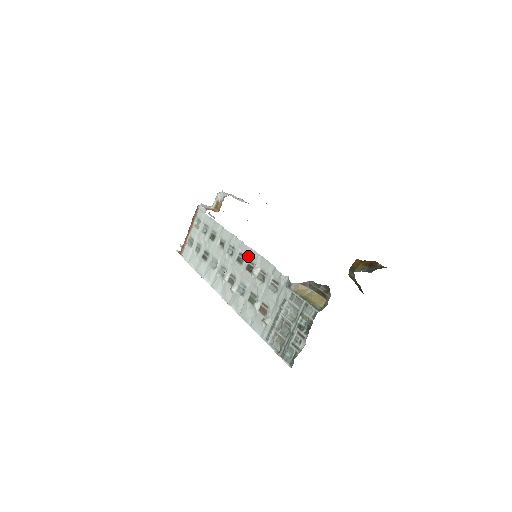
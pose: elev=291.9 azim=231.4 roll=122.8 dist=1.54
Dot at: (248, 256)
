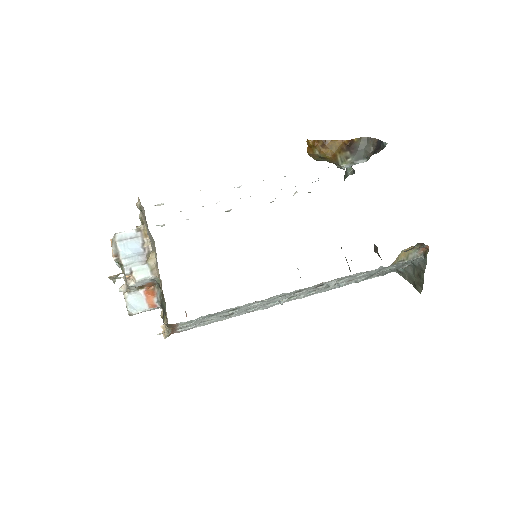
Dot at: occluded
